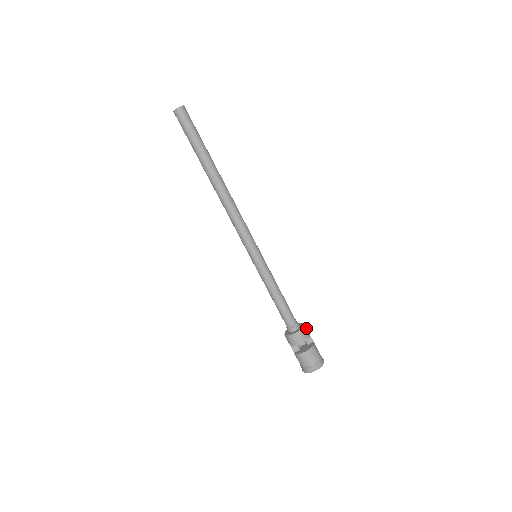
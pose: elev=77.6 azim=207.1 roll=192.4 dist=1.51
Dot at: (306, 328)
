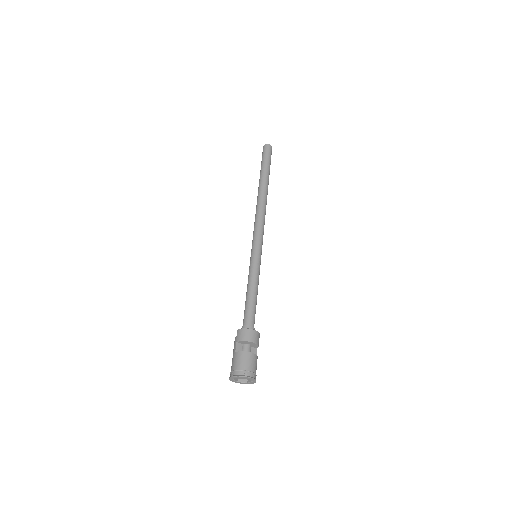
Dot at: occluded
